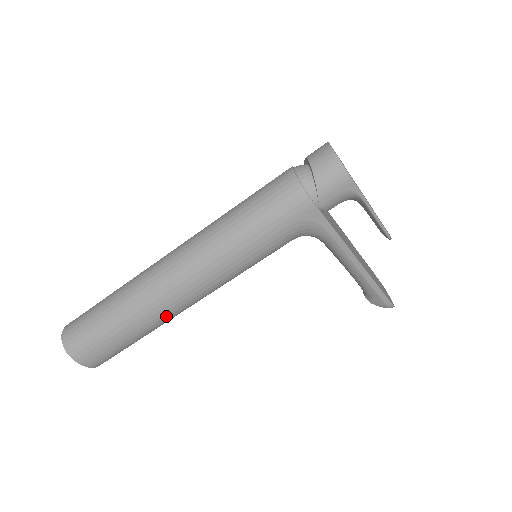
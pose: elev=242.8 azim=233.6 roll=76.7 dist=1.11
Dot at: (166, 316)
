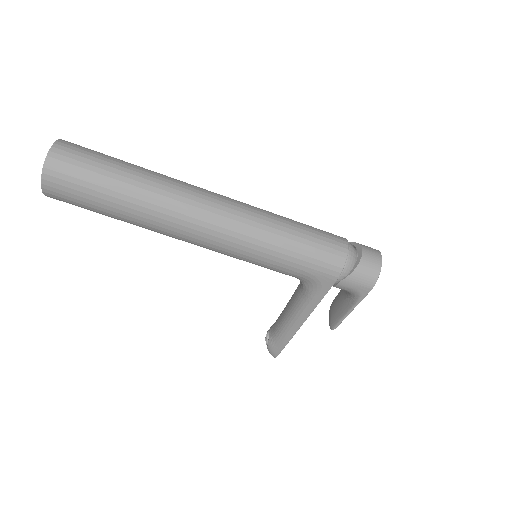
Dot at: (158, 229)
